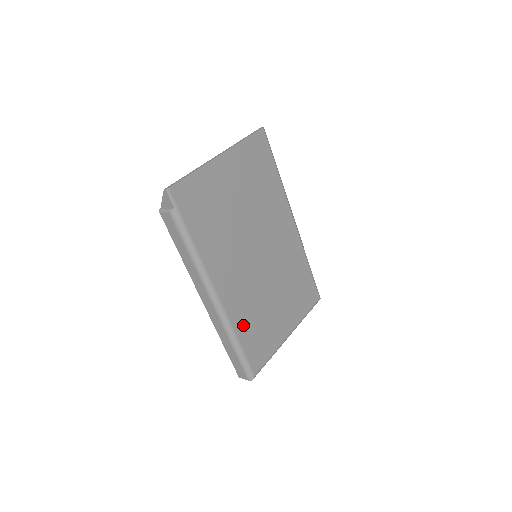
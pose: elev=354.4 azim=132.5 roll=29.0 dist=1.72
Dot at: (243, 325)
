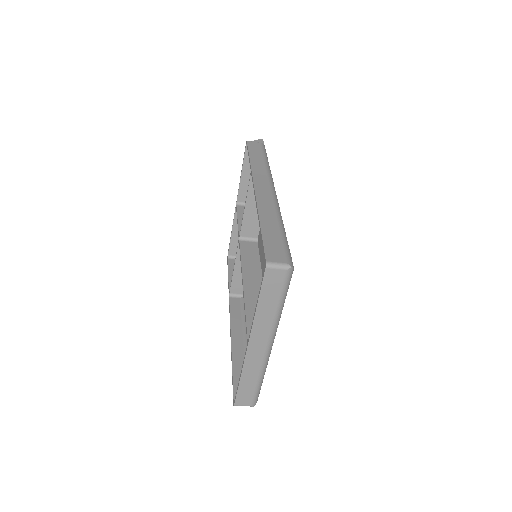
Dot at: occluded
